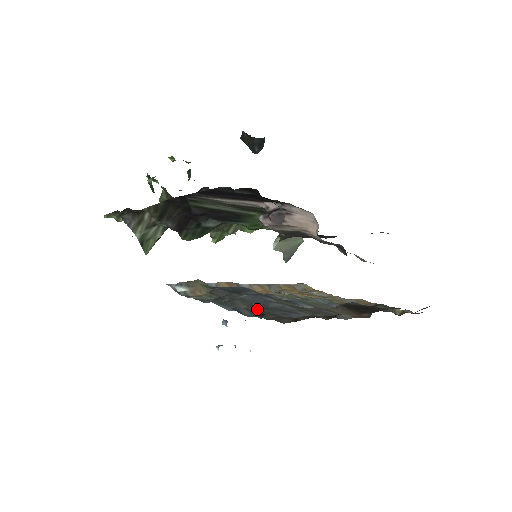
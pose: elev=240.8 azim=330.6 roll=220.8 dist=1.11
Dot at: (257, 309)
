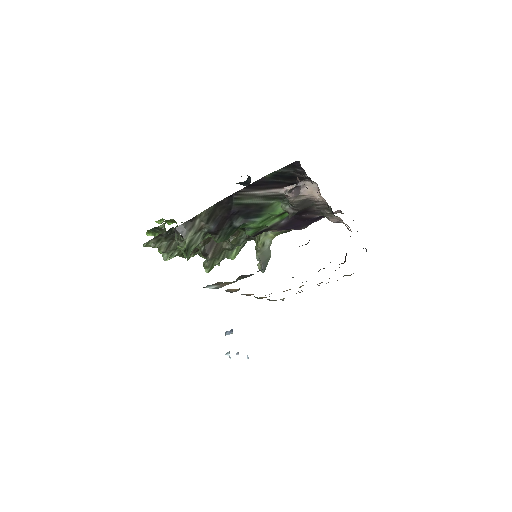
Dot at: occluded
